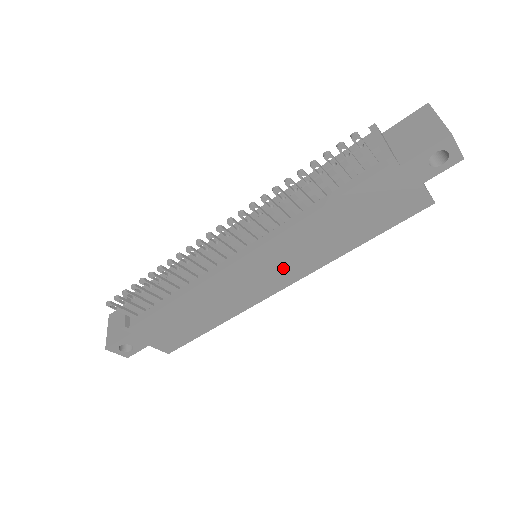
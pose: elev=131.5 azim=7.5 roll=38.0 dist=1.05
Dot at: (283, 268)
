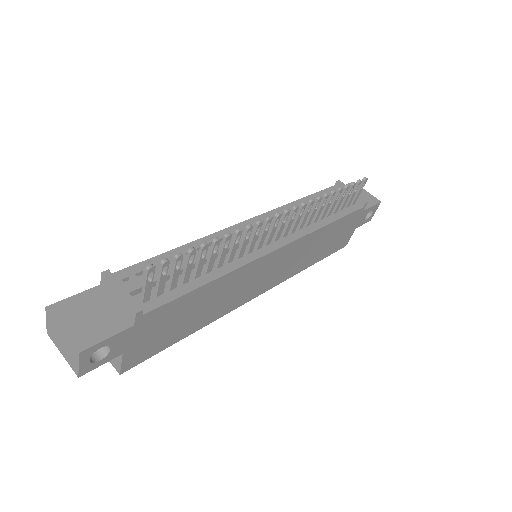
Dot at: (279, 271)
